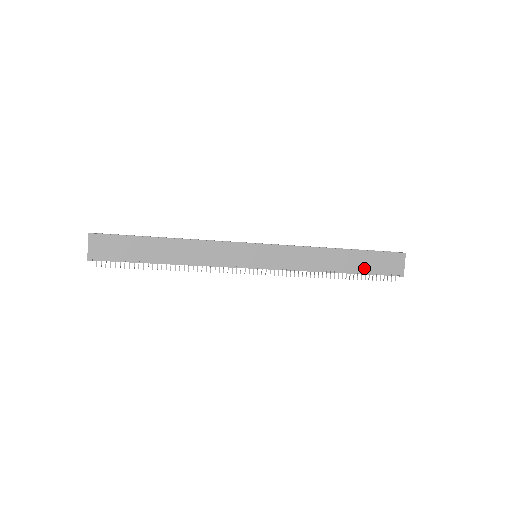
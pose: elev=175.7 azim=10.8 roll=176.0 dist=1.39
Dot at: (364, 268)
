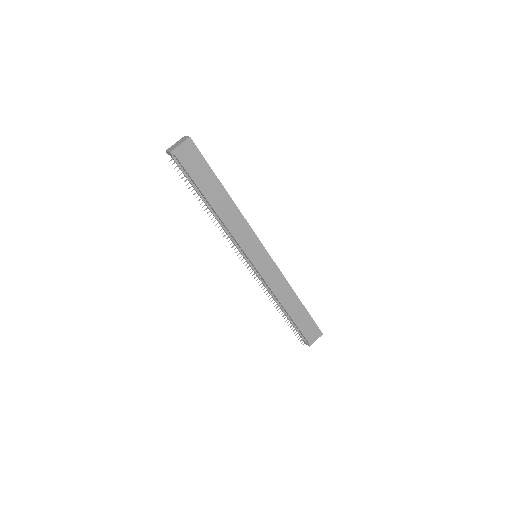
Dot at: (299, 322)
